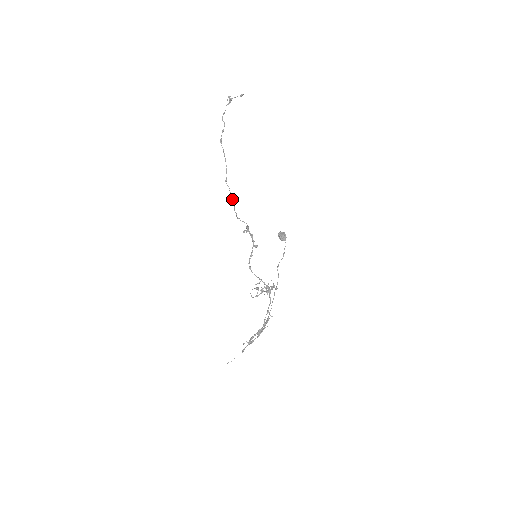
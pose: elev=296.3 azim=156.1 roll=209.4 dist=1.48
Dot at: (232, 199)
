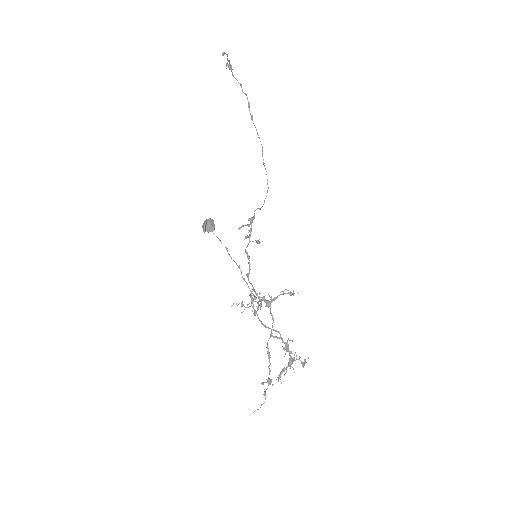
Dot at: (267, 184)
